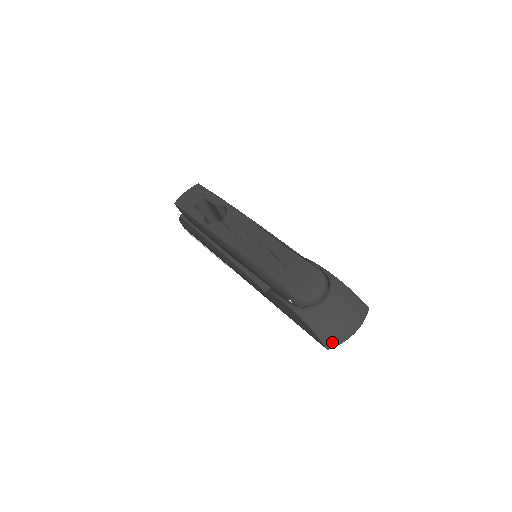
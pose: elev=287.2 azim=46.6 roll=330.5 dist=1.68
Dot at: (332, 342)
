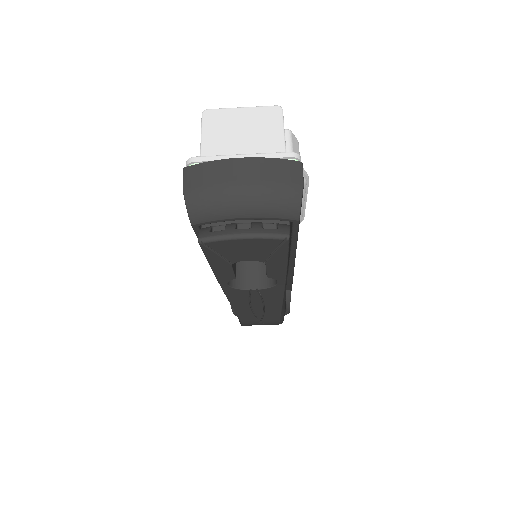
Dot at: occluded
